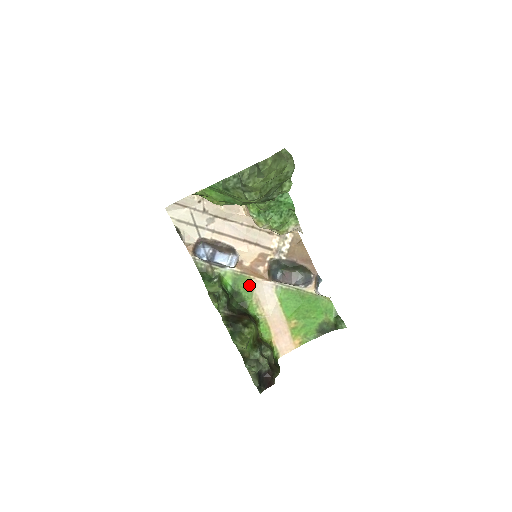
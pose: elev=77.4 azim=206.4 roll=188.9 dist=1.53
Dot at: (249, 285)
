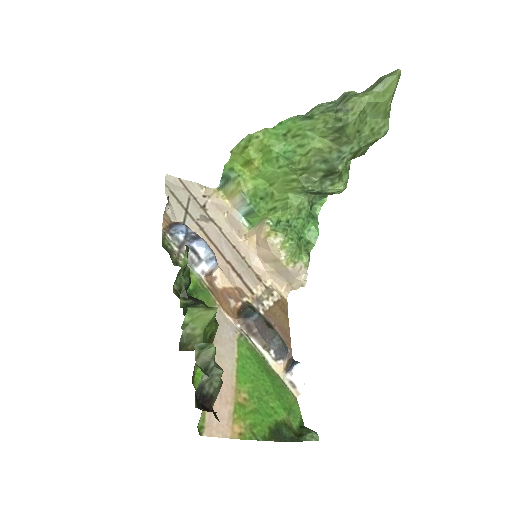
Dot at: occluded
